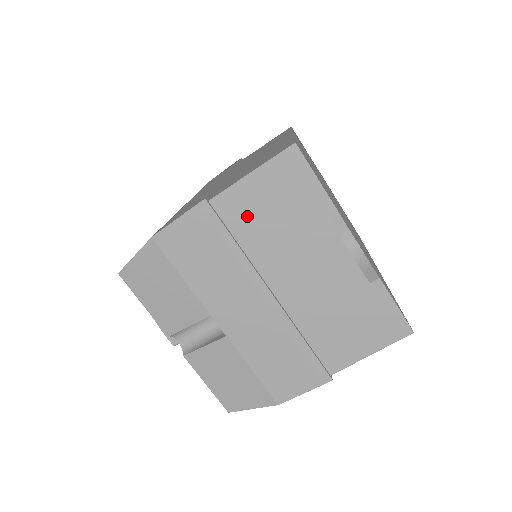
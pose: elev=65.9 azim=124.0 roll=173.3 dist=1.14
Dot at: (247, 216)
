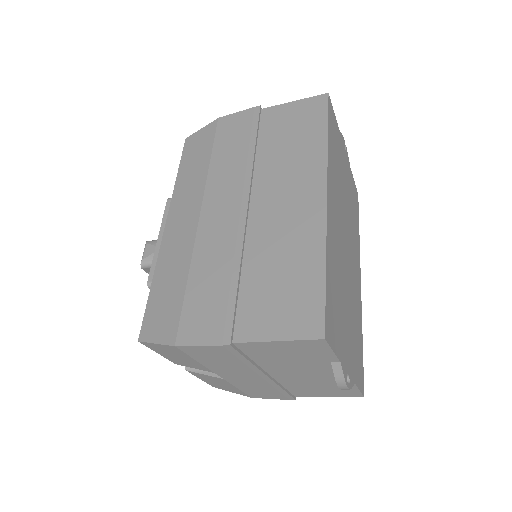
Dot at: (264, 353)
